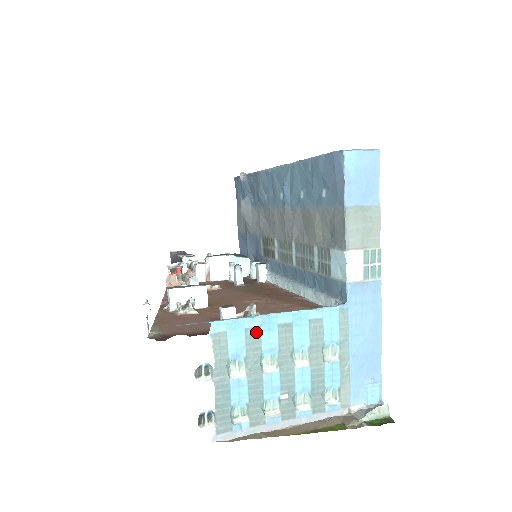
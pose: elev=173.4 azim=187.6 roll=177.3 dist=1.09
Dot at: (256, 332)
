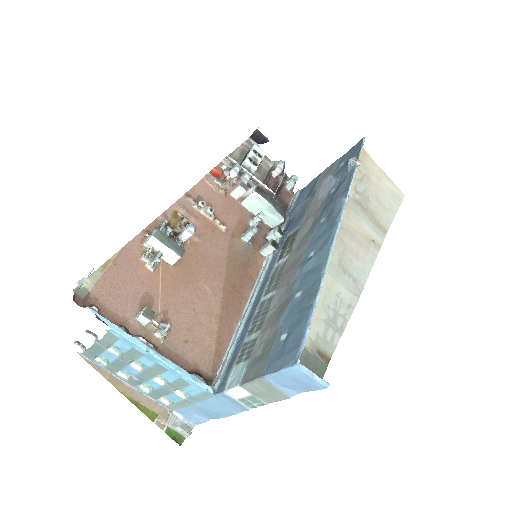
Dot at: (139, 353)
